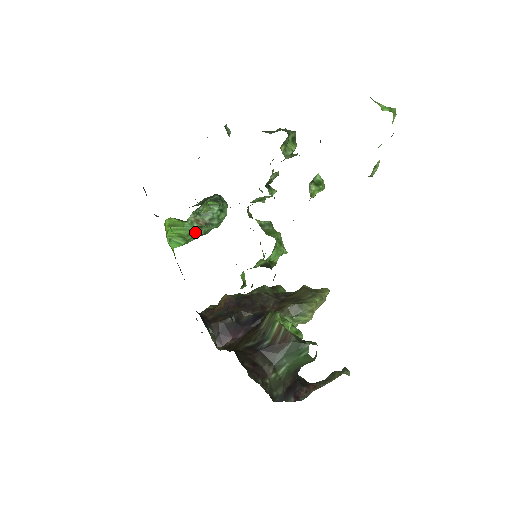
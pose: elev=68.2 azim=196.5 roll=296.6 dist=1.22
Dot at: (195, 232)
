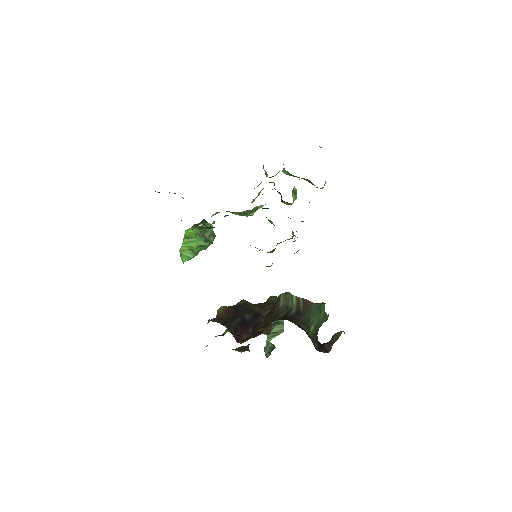
Dot at: (203, 244)
